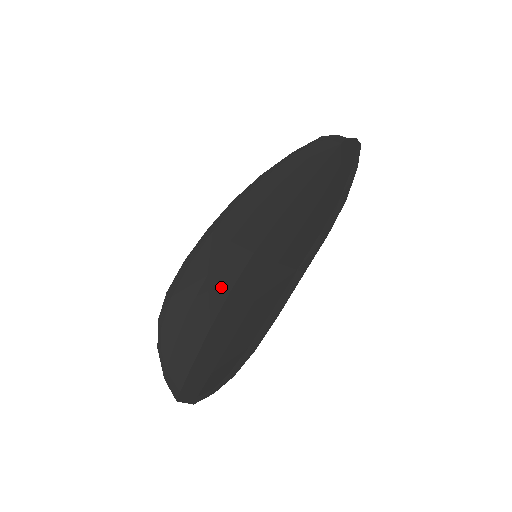
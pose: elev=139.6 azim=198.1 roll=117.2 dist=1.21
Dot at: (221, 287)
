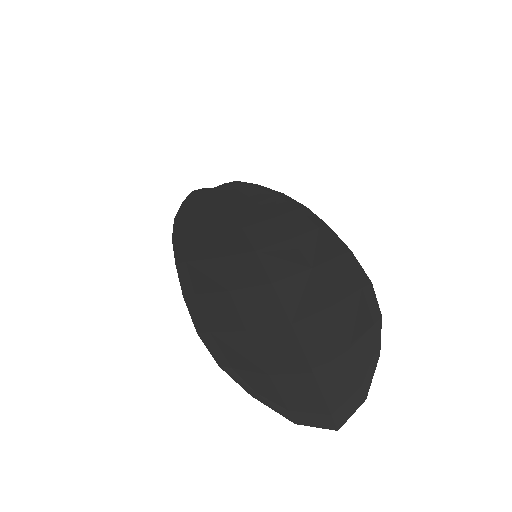
Dot at: (258, 288)
